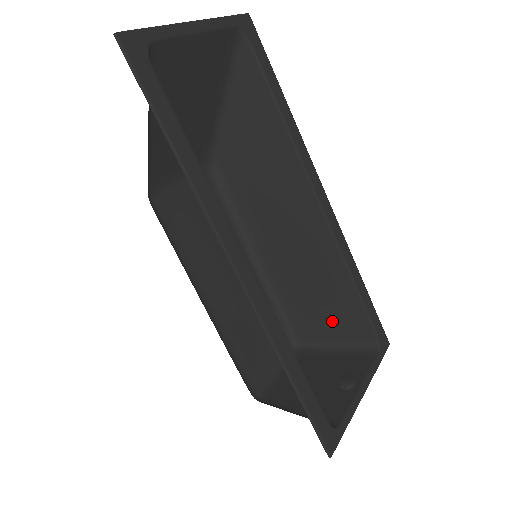
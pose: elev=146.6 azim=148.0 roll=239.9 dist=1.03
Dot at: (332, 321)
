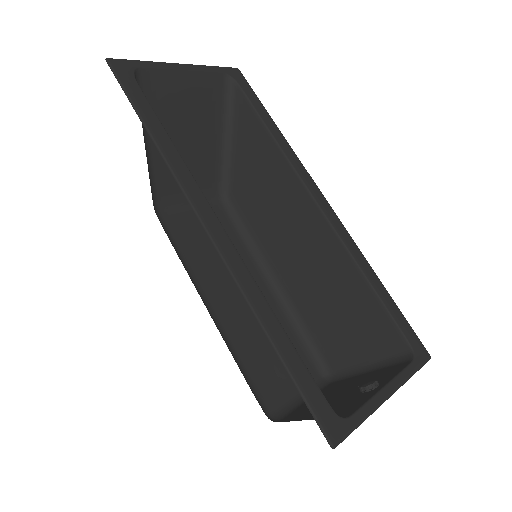
Dot at: (358, 336)
